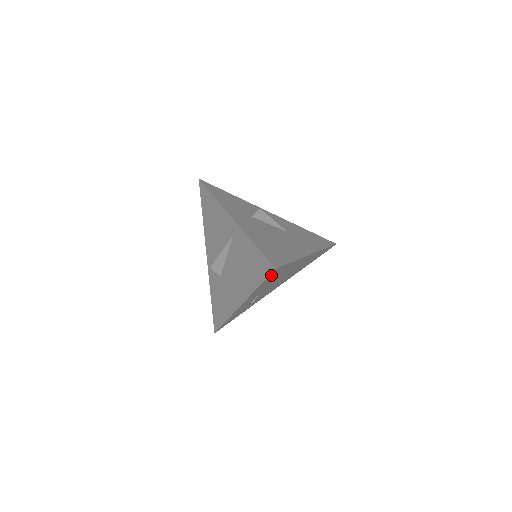
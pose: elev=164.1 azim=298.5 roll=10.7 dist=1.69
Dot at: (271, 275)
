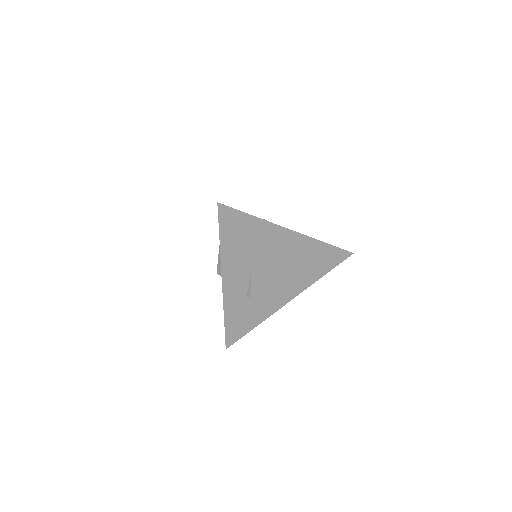
Dot at: (225, 221)
